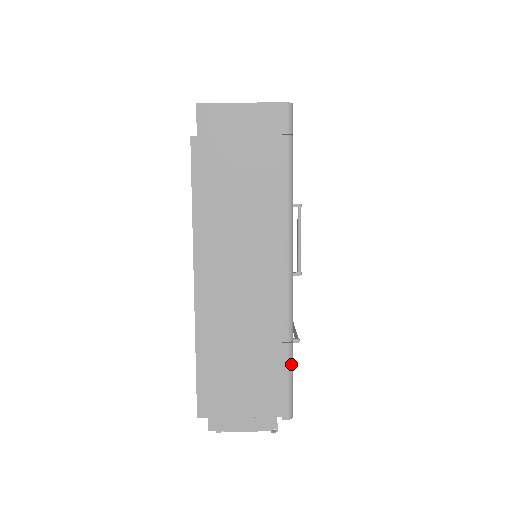
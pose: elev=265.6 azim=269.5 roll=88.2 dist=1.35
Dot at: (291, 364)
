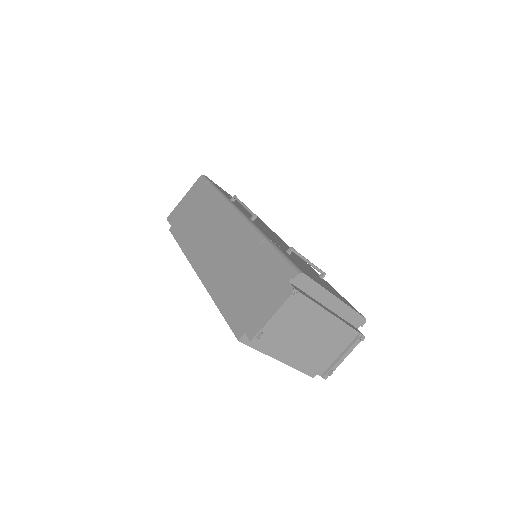
Dot at: (275, 248)
